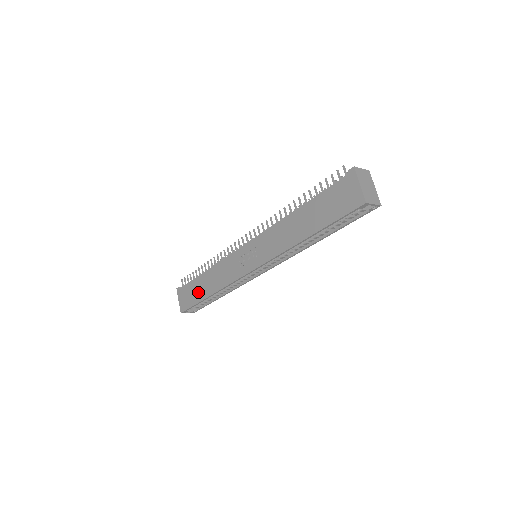
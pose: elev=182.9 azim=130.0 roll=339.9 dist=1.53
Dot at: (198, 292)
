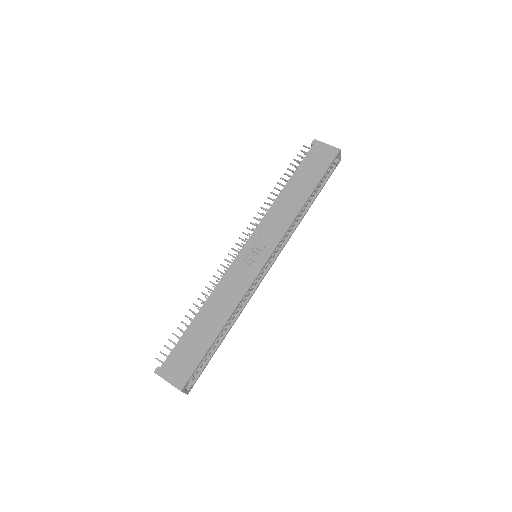
Dot at: (200, 340)
